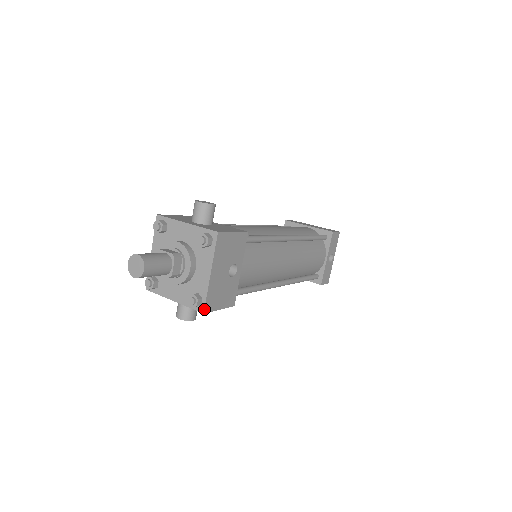
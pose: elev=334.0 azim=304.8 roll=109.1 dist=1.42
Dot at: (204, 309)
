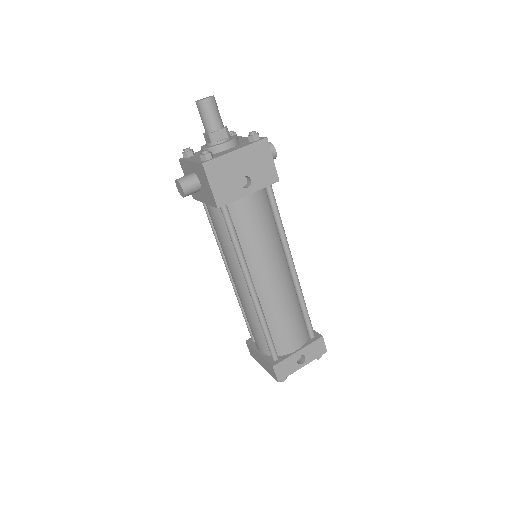
Dot at: (206, 162)
